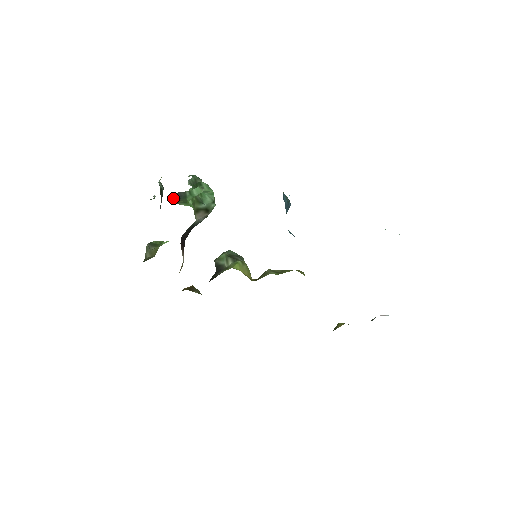
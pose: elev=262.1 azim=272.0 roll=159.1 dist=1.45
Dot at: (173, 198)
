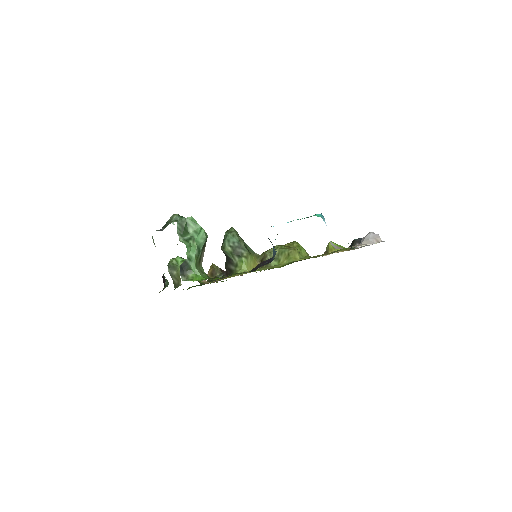
Dot at: (182, 277)
